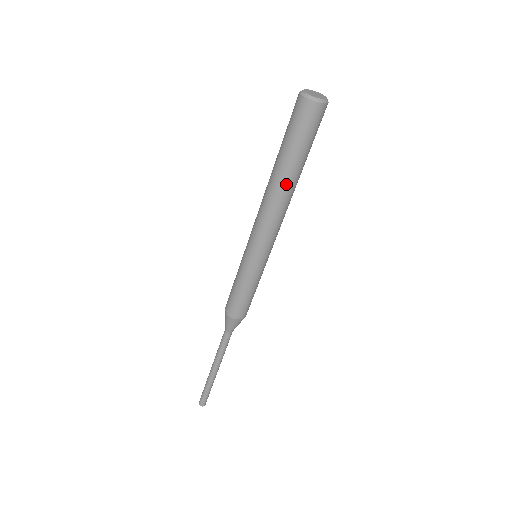
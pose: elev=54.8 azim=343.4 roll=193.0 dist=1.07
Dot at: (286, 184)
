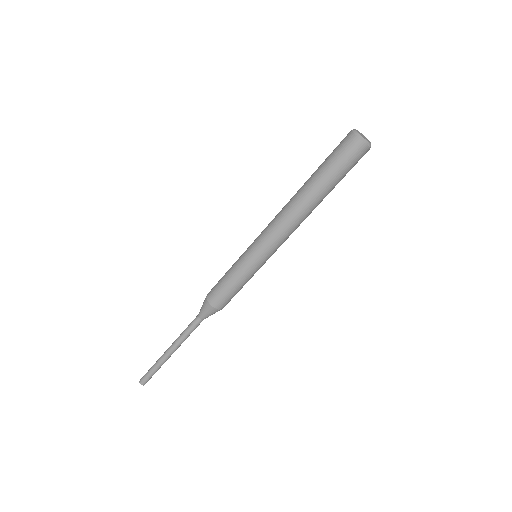
Dot at: (308, 199)
